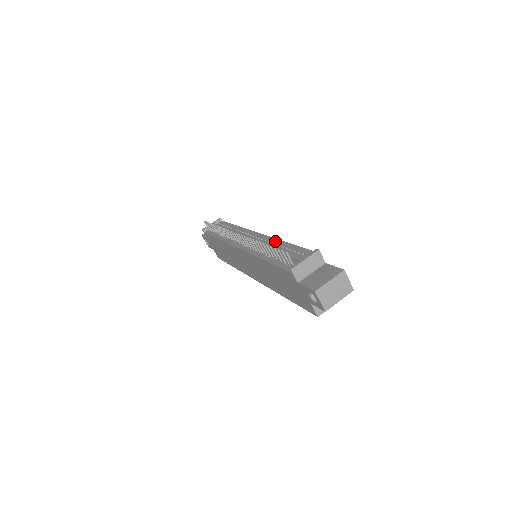
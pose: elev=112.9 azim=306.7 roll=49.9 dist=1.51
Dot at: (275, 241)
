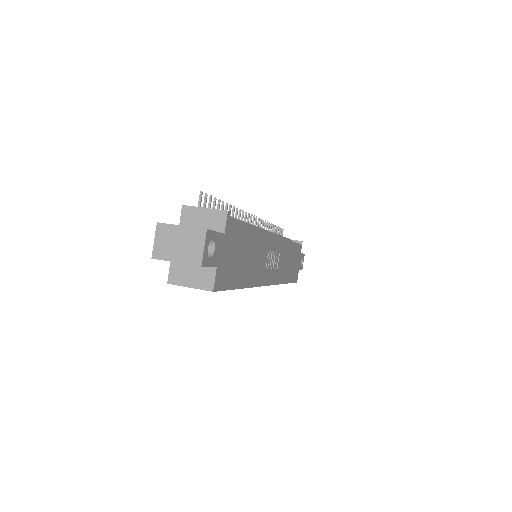
Dot at: occluded
